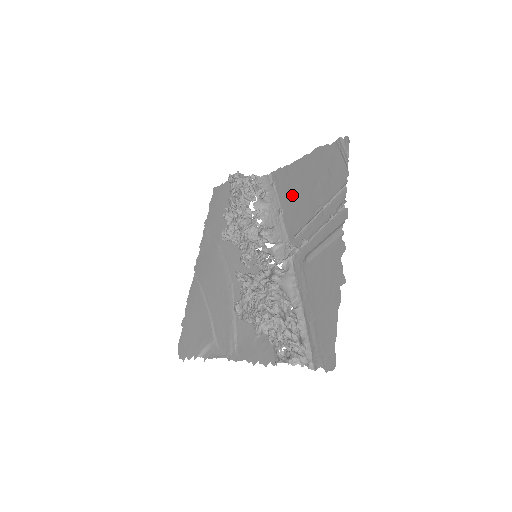
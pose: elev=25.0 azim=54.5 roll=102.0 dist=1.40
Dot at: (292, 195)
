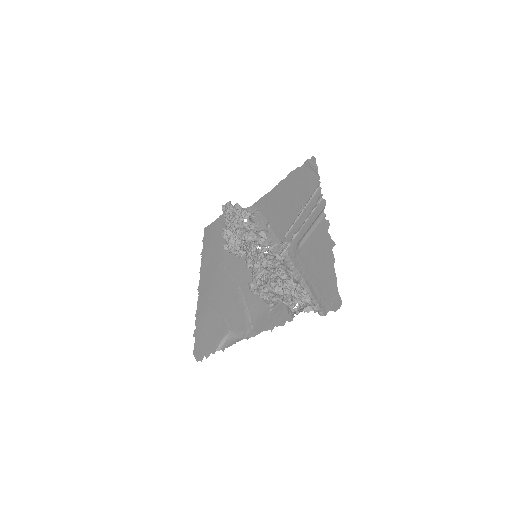
Dot at: (276, 210)
